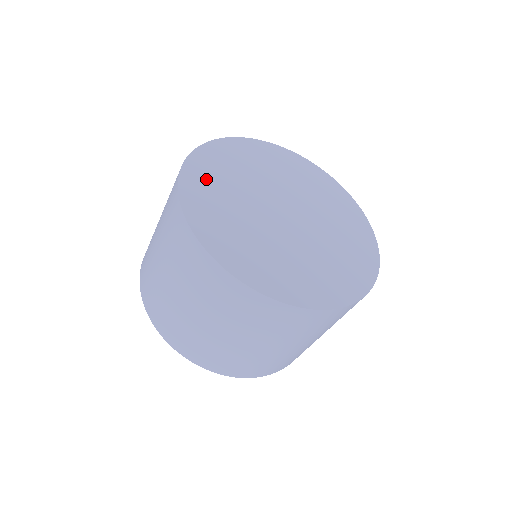
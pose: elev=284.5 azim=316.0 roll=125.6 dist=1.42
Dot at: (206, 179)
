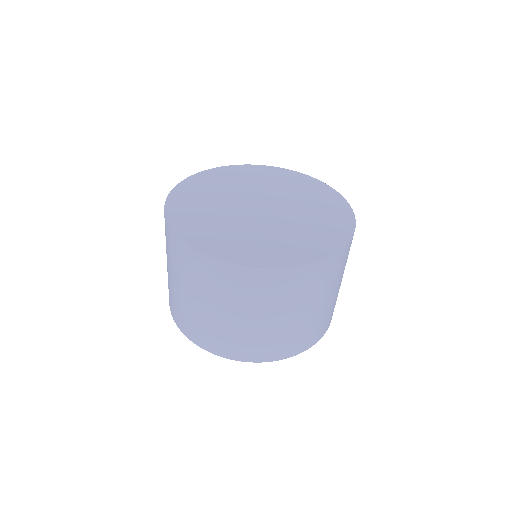
Dot at: (195, 226)
